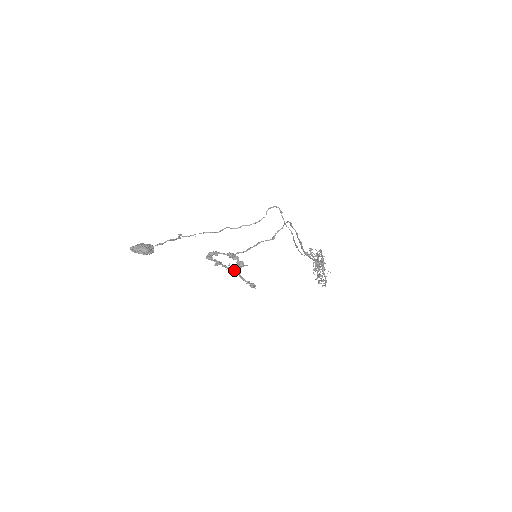
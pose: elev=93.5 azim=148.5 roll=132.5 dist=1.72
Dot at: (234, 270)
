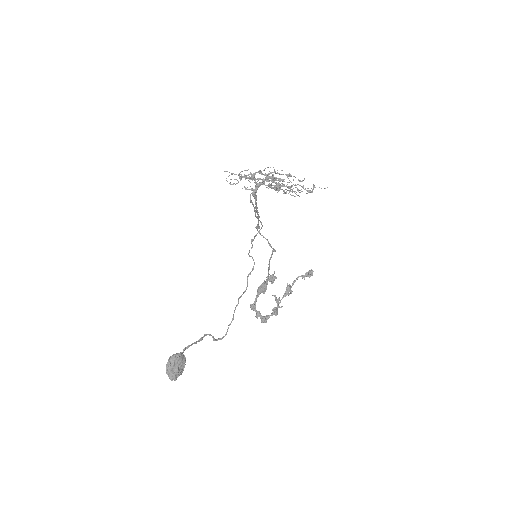
Dot at: (285, 293)
